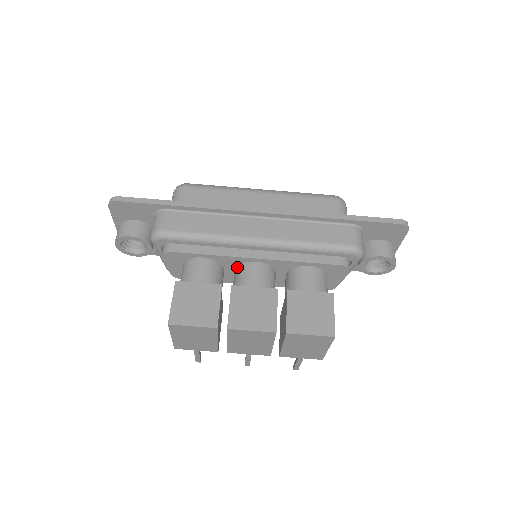
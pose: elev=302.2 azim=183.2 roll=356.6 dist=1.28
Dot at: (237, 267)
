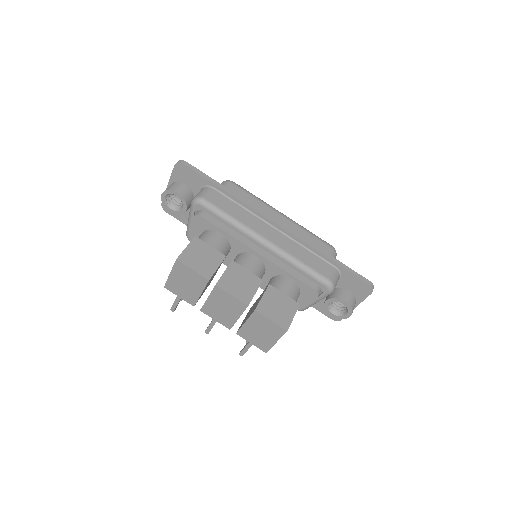
Dot at: (240, 253)
